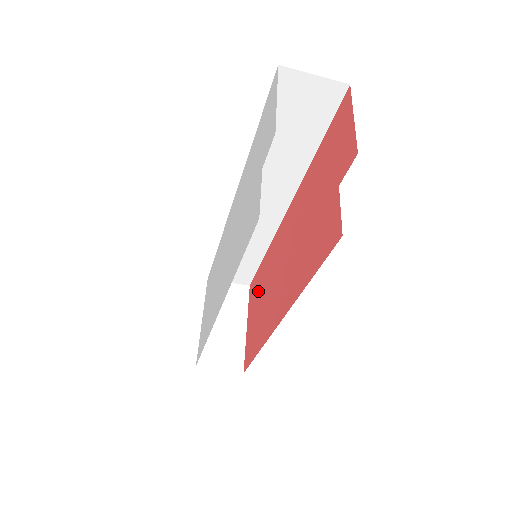
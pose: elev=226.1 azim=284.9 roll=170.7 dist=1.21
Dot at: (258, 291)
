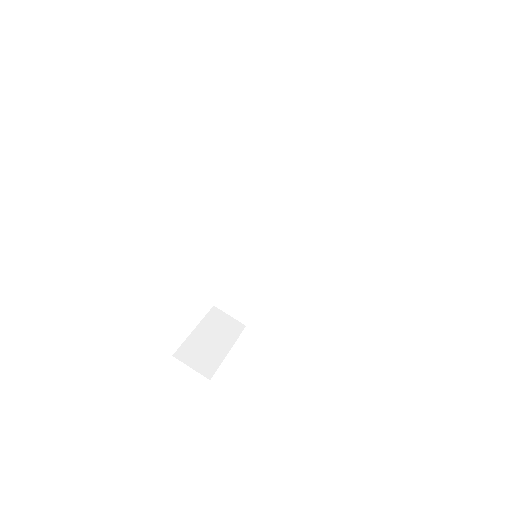
Dot at: occluded
